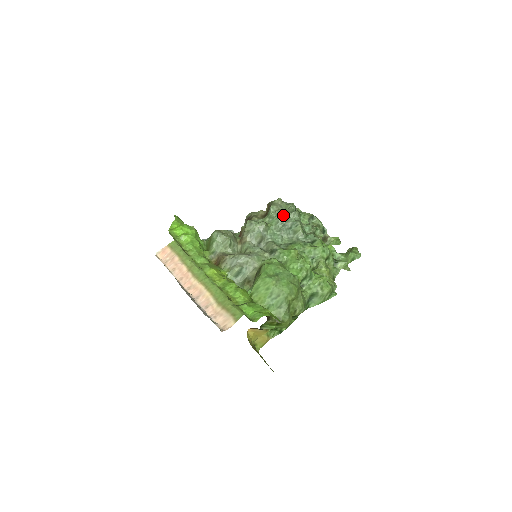
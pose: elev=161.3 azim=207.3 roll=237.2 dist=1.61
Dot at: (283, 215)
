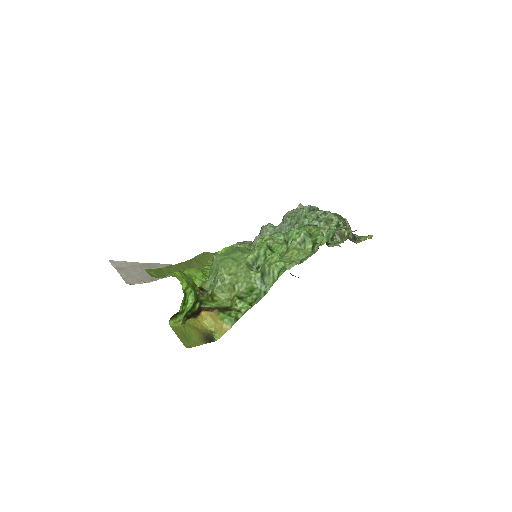
Dot at: occluded
